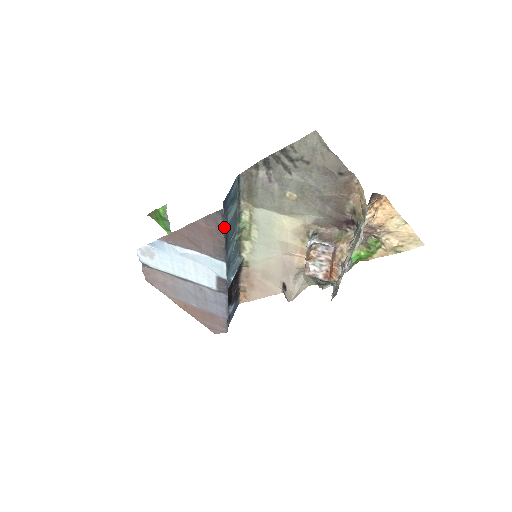
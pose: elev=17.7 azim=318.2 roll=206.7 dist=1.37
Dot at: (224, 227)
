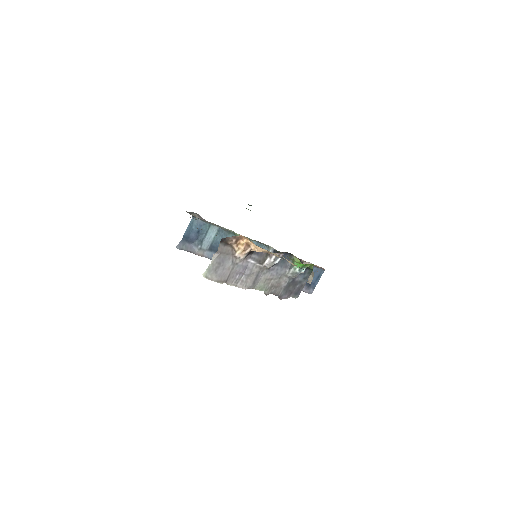
Dot at: (196, 252)
